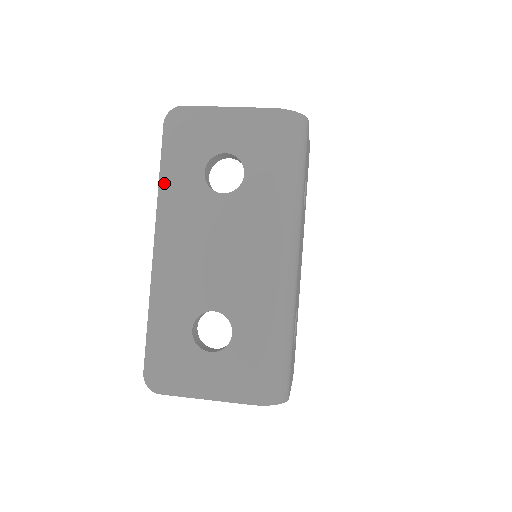
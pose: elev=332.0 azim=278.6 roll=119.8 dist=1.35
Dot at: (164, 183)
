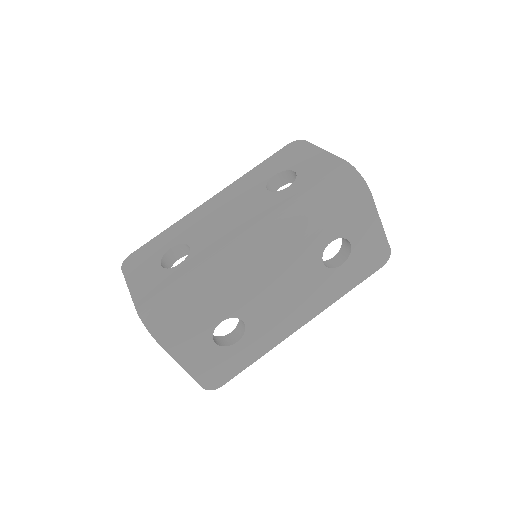
Dot at: (252, 171)
